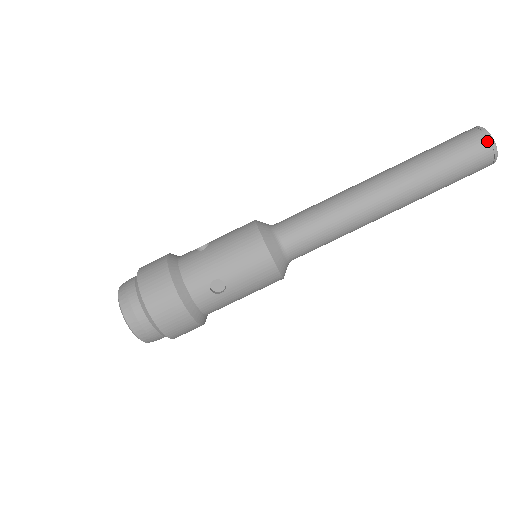
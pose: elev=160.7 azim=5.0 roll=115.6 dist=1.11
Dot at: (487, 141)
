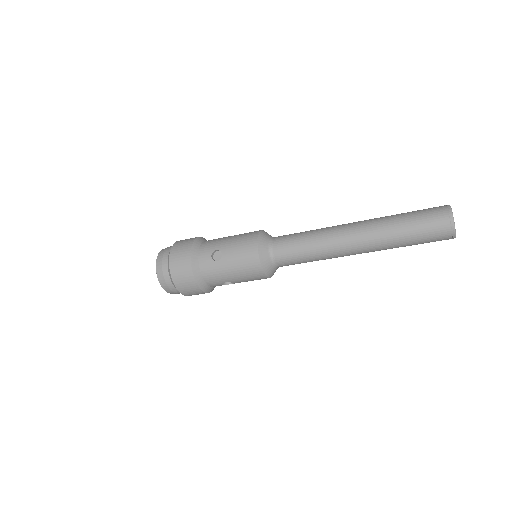
Dot at: (446, 210)
